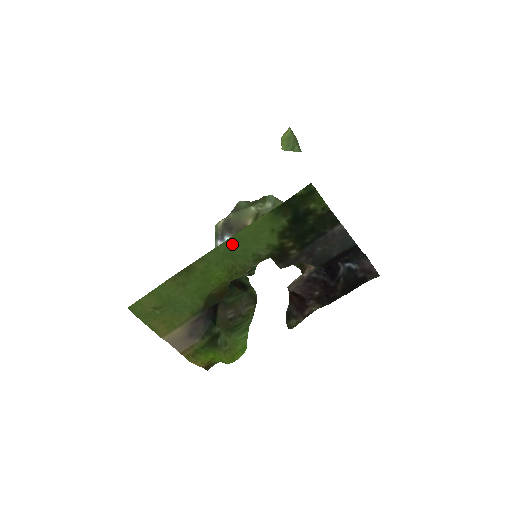
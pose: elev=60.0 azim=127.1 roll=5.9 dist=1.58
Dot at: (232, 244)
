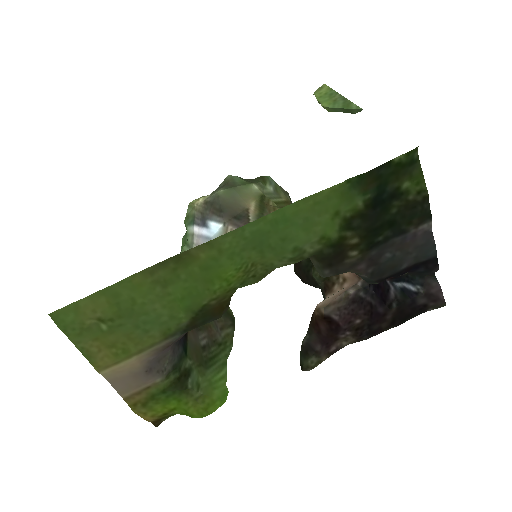
Dot at: (268, 226)
